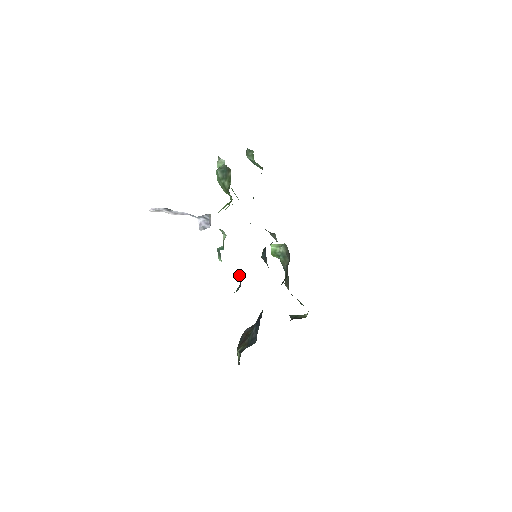
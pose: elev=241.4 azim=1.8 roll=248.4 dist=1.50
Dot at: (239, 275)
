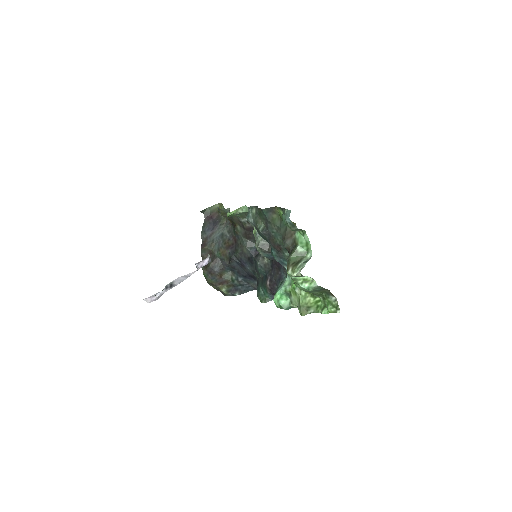
Dot at: occluded
